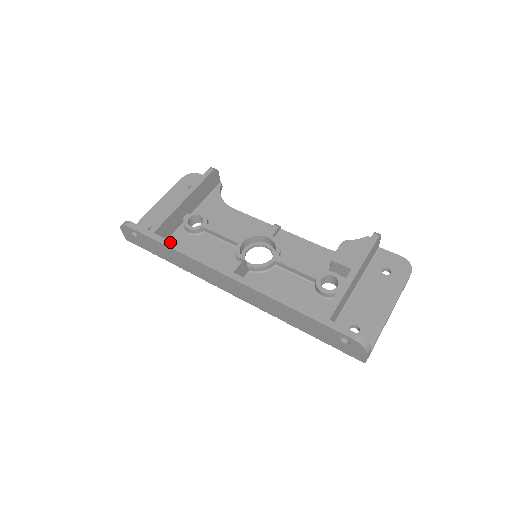
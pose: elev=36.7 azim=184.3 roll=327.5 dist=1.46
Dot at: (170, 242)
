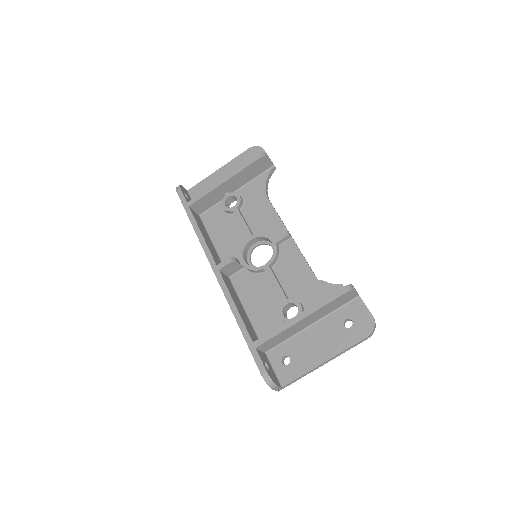
Dot at: (194, 220)
